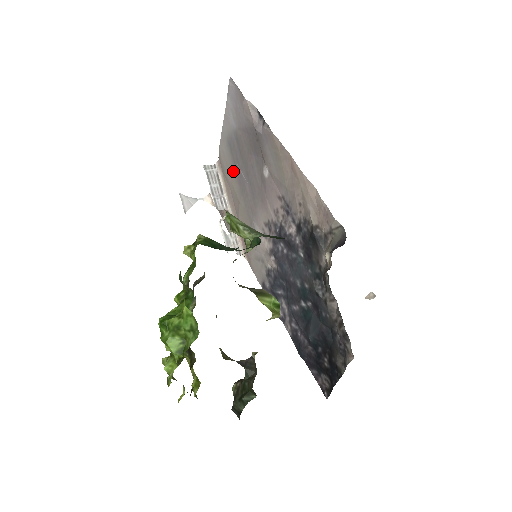
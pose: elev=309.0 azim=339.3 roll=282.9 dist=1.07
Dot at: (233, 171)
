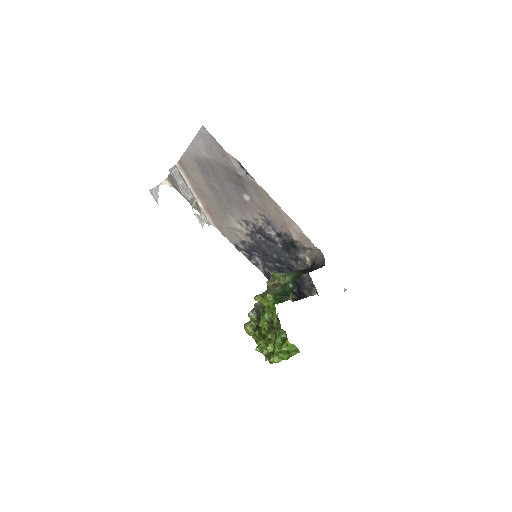
Dot at: (202, 178)
